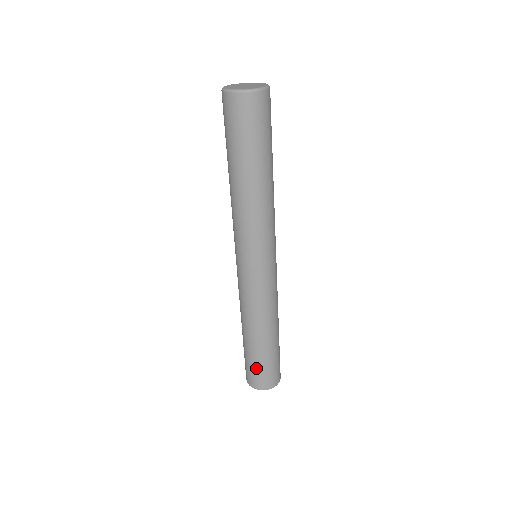
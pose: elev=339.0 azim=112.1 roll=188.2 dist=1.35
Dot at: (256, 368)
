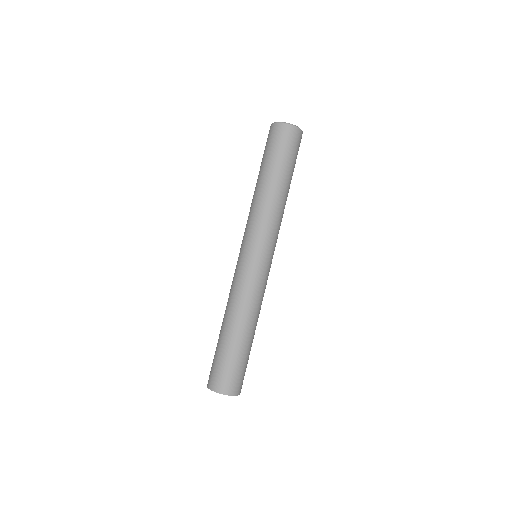
Dot at: (218, 363)
